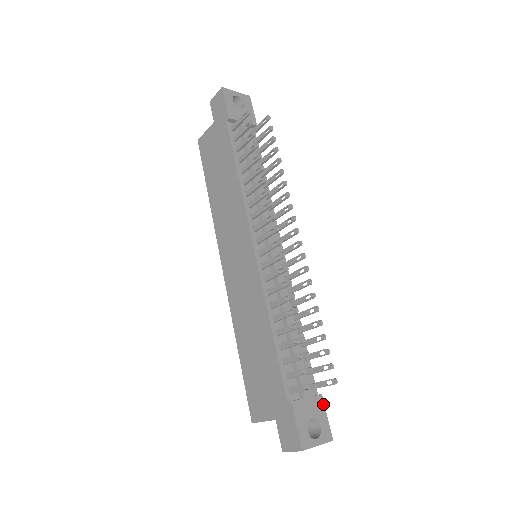
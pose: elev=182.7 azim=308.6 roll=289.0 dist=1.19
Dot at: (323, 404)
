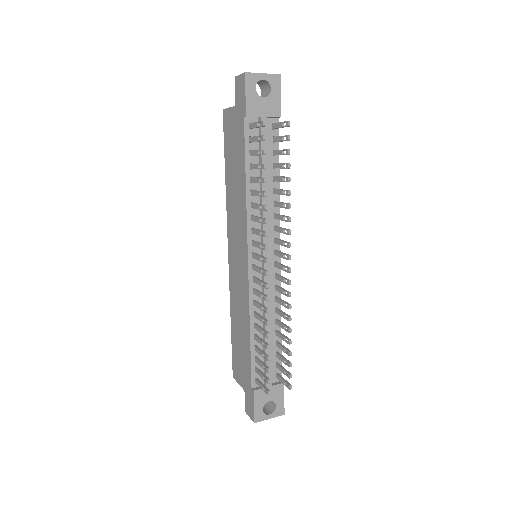
Dot at: (283, 390)
